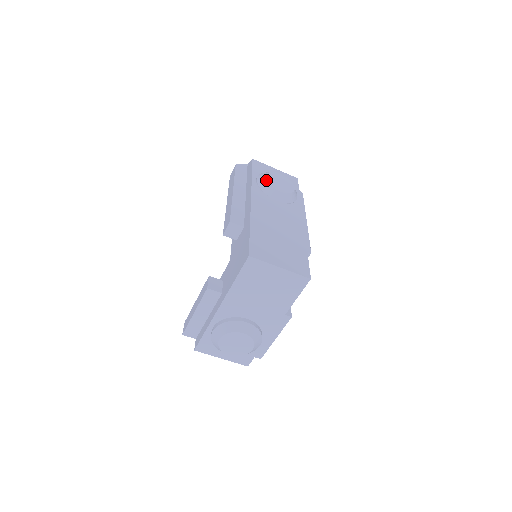
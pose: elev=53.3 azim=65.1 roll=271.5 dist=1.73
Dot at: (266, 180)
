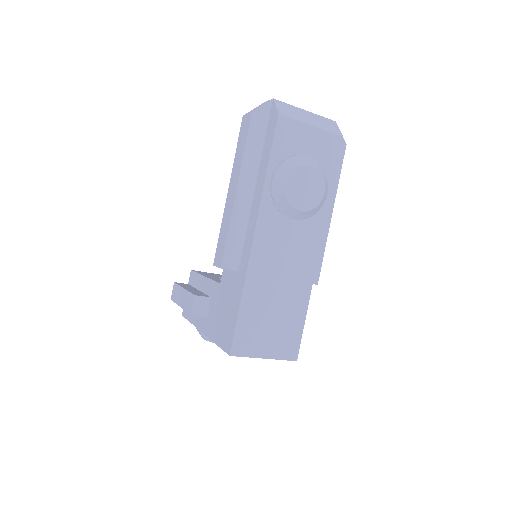
Dot at: (284, 192)
